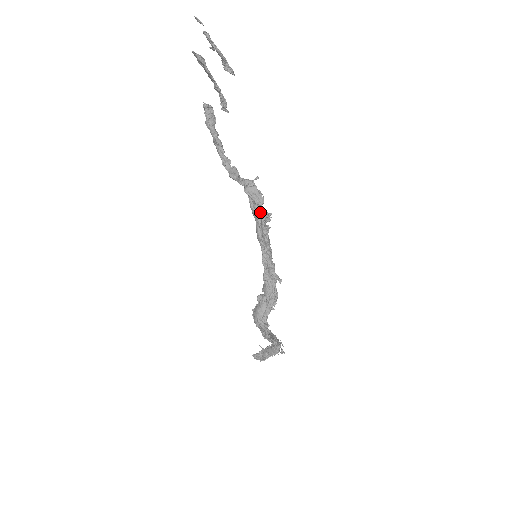
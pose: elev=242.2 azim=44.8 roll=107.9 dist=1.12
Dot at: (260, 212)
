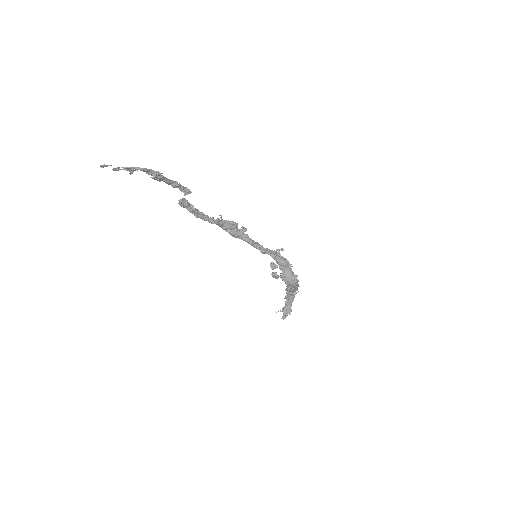
Dot at: (239, 231)
